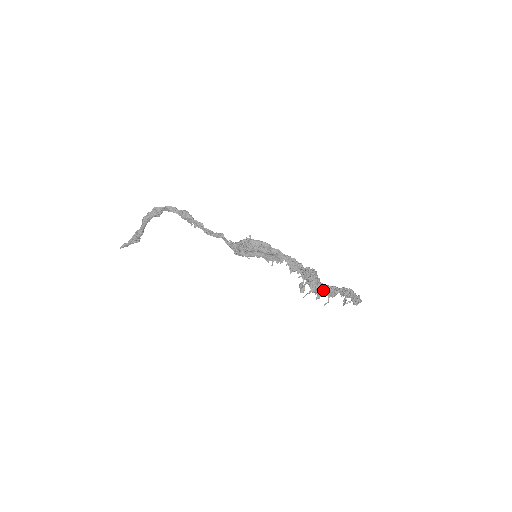
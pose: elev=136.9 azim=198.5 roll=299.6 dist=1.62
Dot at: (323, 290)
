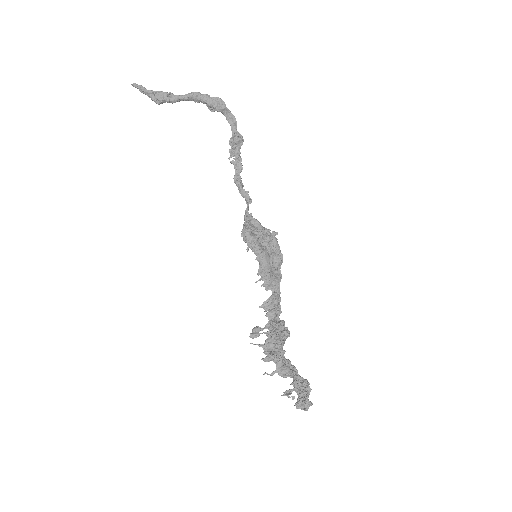
Dot at: (285, 360)
